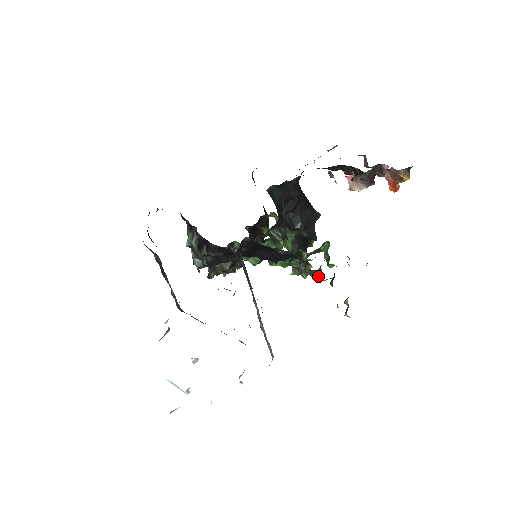
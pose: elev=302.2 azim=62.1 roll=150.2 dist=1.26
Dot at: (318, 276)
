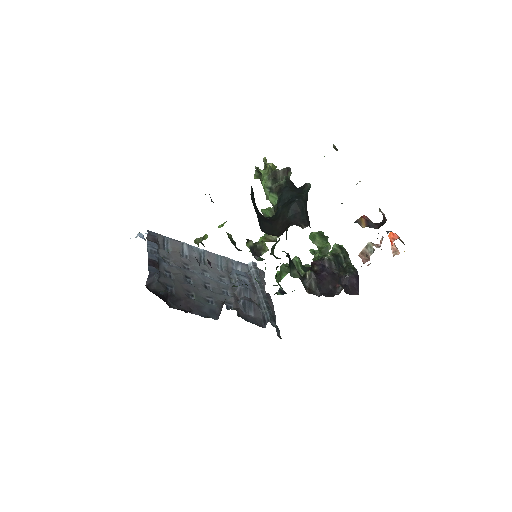
Dot at: occluded
